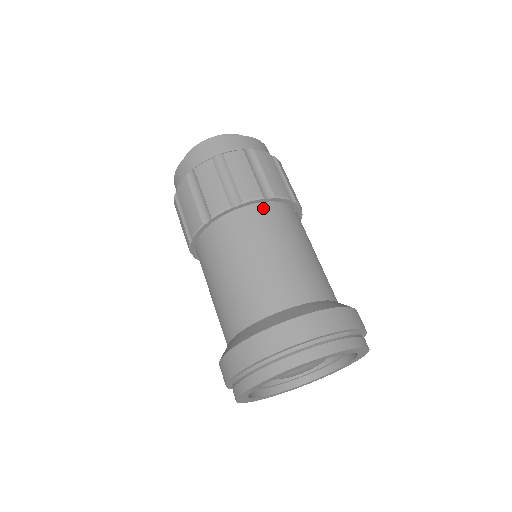
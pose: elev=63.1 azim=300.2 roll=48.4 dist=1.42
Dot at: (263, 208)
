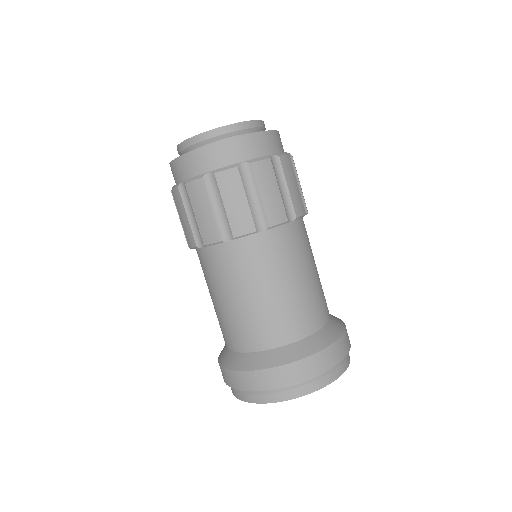
Dot at: (285, 231)
